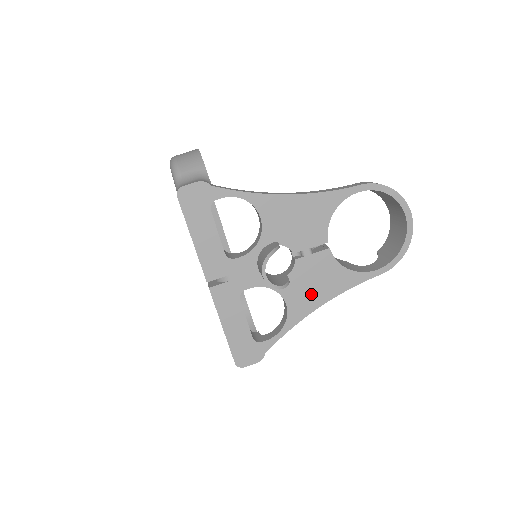
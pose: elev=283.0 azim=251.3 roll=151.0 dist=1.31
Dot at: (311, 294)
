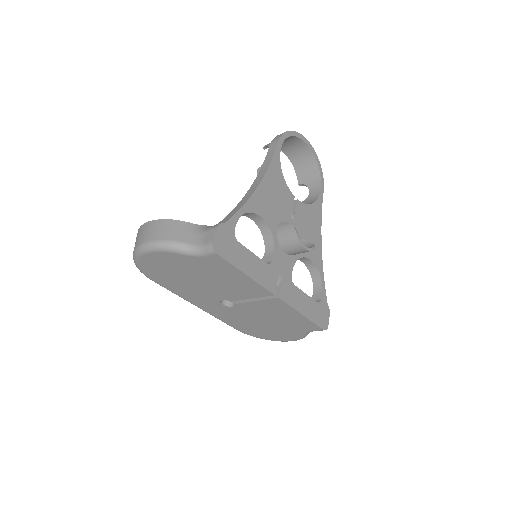
Dot at: (313, 239)
